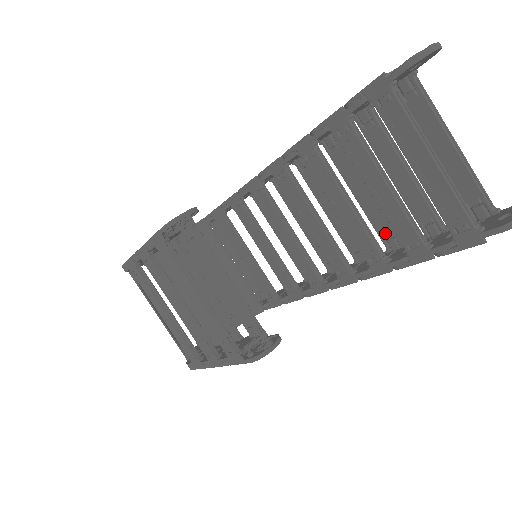
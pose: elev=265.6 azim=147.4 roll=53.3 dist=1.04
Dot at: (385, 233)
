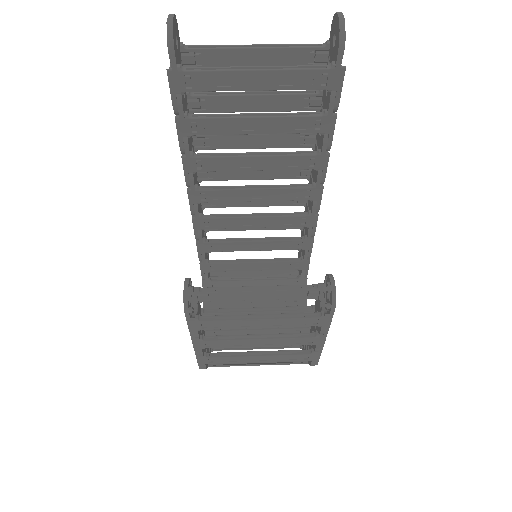
Dot at: (297, 141)
